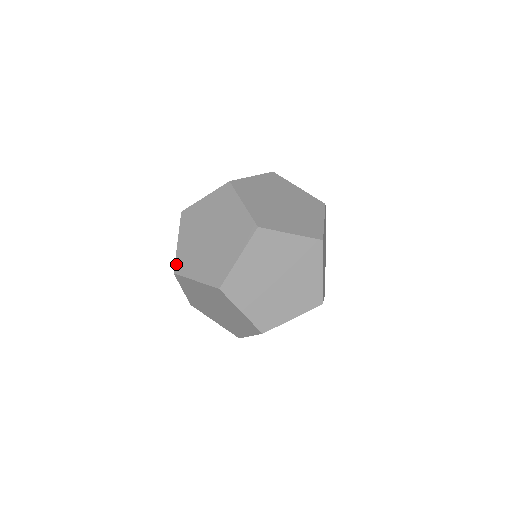
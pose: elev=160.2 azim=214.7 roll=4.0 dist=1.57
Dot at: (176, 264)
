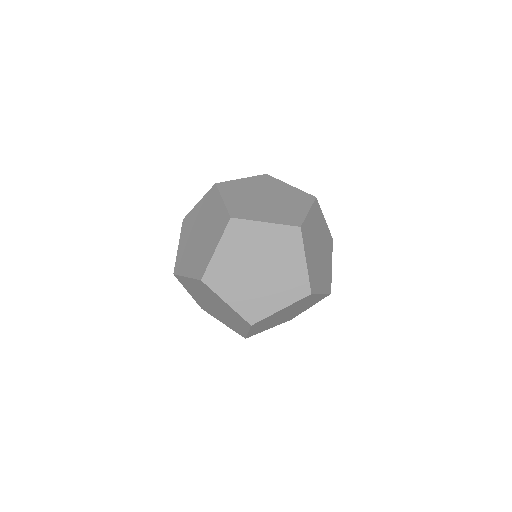
Dot at: (231, 212)
